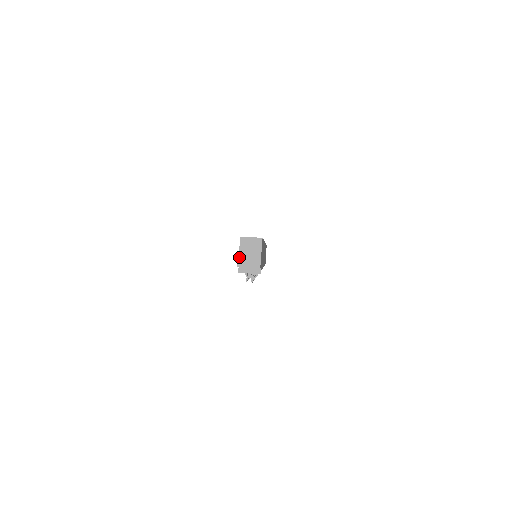
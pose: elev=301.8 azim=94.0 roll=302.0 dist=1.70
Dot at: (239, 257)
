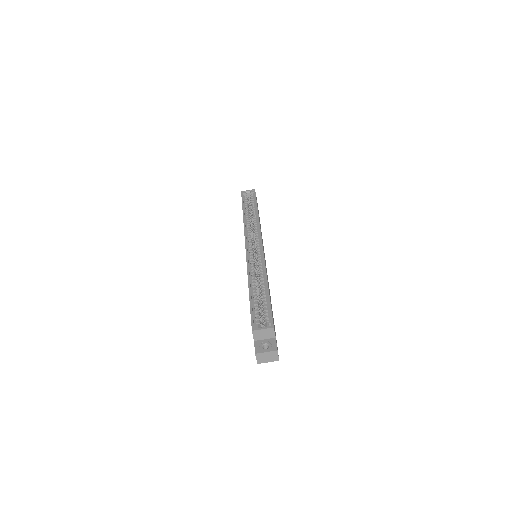
Dot at: (257, 358)
